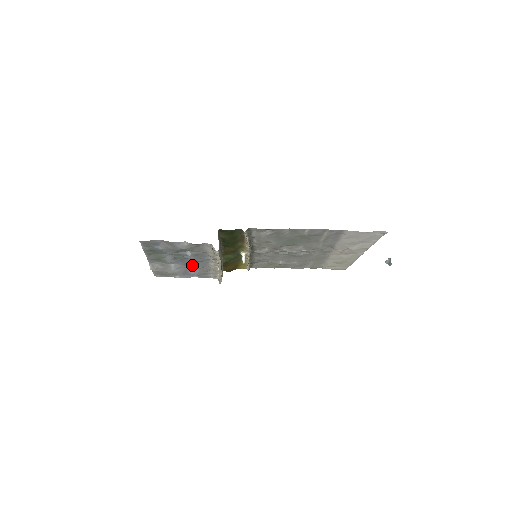
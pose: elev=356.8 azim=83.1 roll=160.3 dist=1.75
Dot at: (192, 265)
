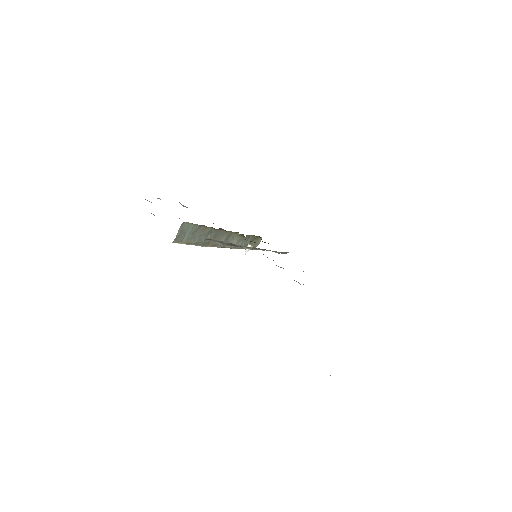
Dot at: occluded
